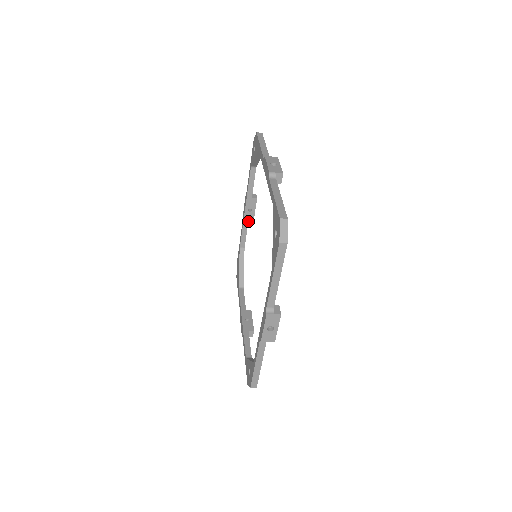
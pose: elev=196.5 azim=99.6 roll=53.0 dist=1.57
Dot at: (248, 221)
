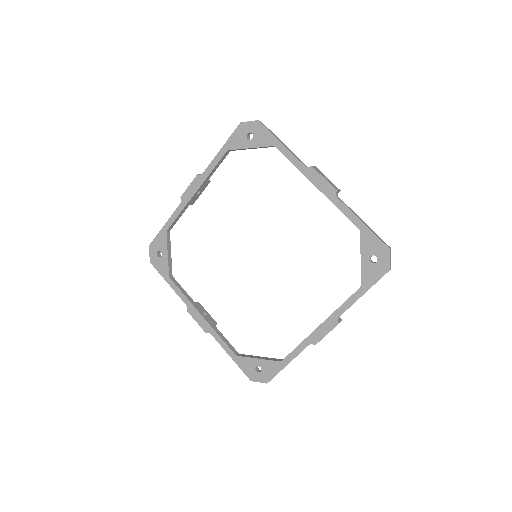
Dot at: (190, 204)
